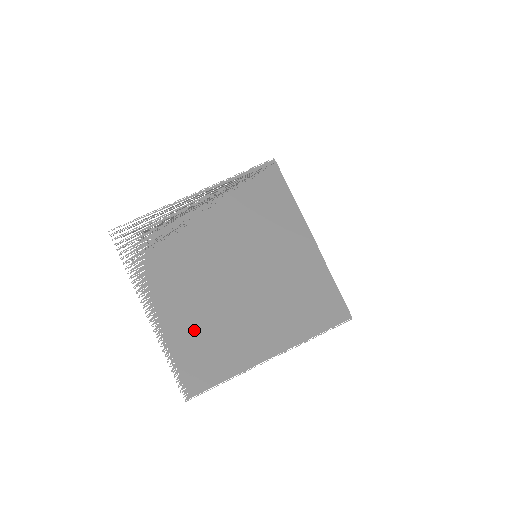
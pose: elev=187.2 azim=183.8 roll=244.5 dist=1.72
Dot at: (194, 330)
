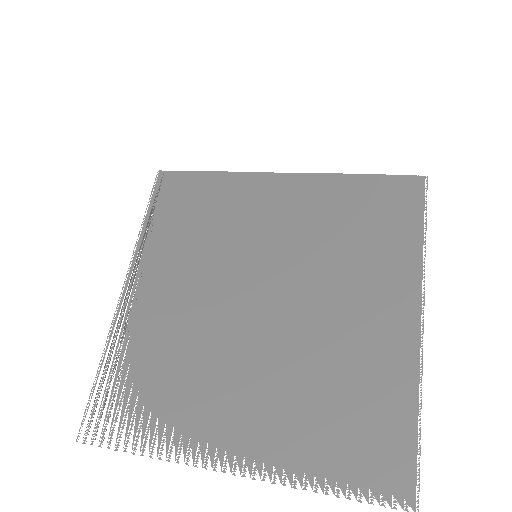
Dot at: (302, 412)
